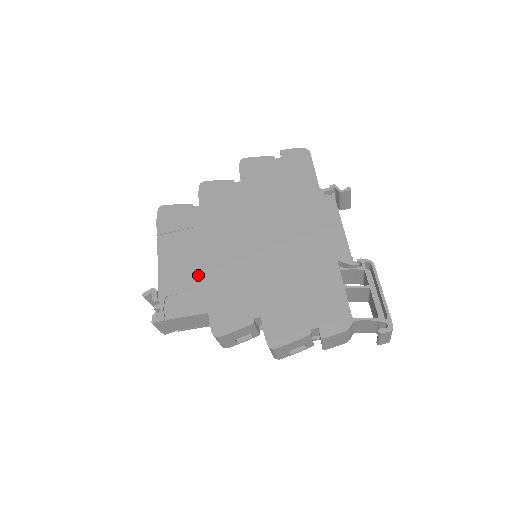
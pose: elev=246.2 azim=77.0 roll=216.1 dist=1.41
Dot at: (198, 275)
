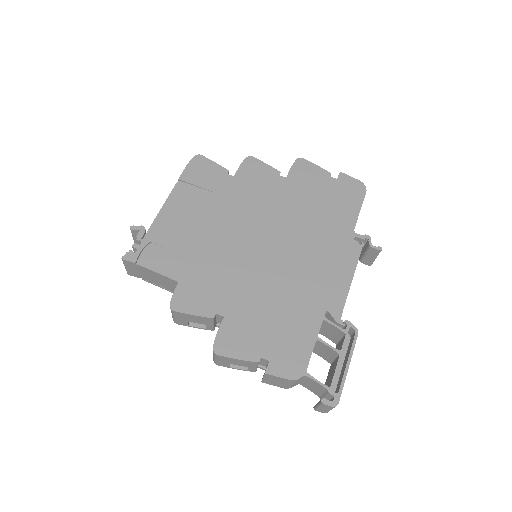
Dot at: (192, 241)
